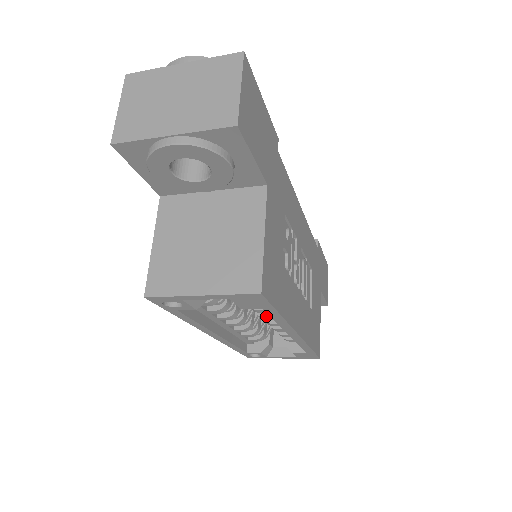
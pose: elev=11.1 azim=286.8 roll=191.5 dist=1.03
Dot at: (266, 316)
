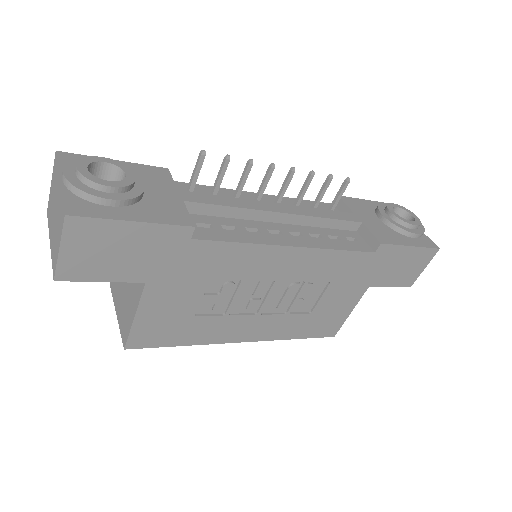
Dot at: occluded
